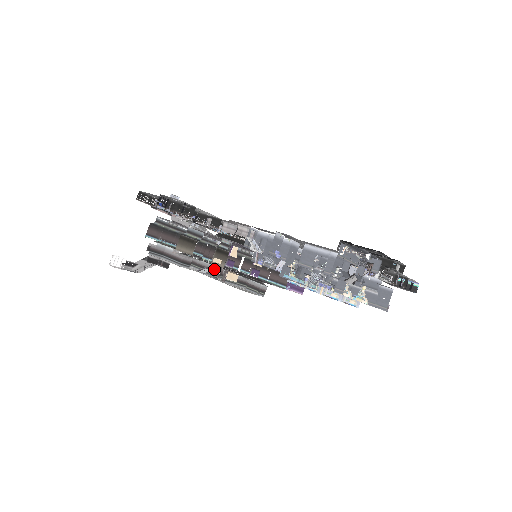
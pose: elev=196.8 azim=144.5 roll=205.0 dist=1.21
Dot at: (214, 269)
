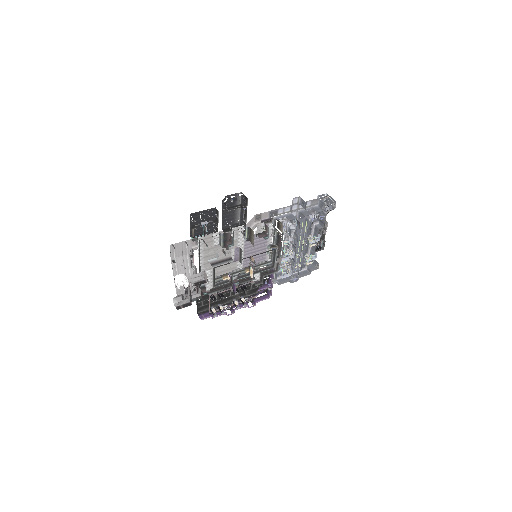
Dot at: (236, 276)
